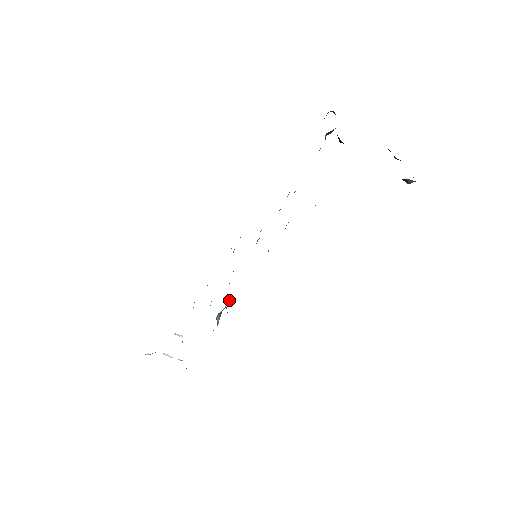
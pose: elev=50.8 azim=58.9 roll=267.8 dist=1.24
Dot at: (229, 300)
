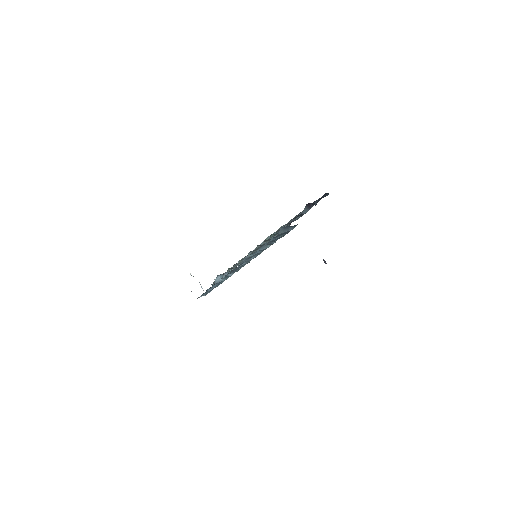
Dot at: occluded
